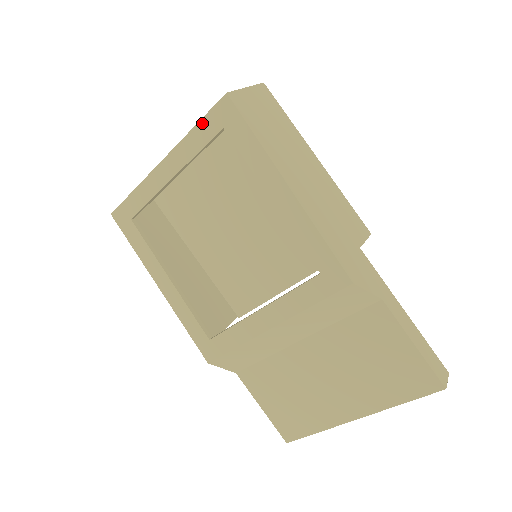
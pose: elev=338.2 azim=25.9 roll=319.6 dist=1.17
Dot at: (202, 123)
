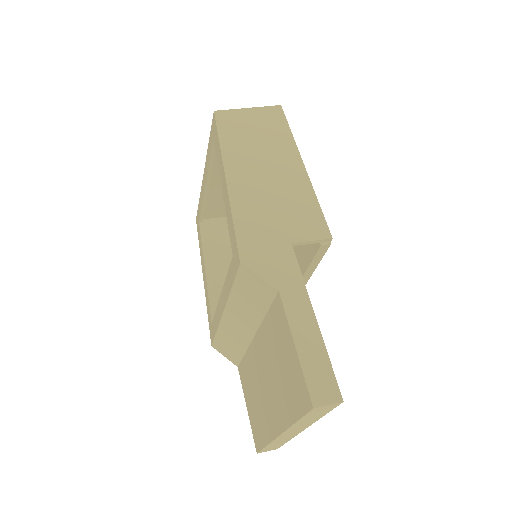
Dot at: (210, 138)
